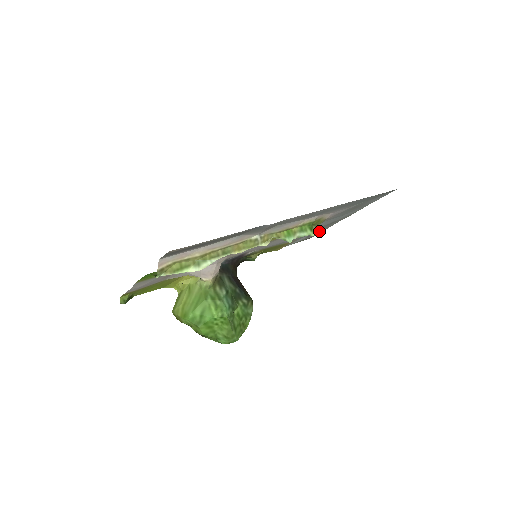
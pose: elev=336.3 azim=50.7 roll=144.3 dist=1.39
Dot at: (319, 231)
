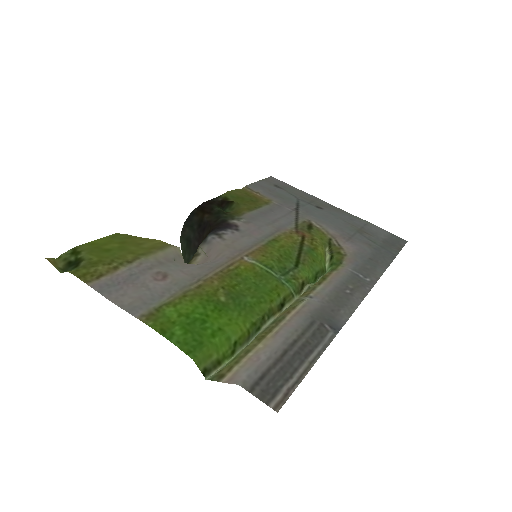
Dot at: (292, 189)
